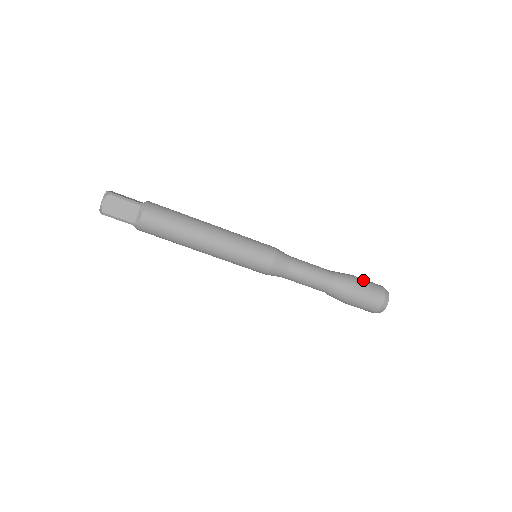
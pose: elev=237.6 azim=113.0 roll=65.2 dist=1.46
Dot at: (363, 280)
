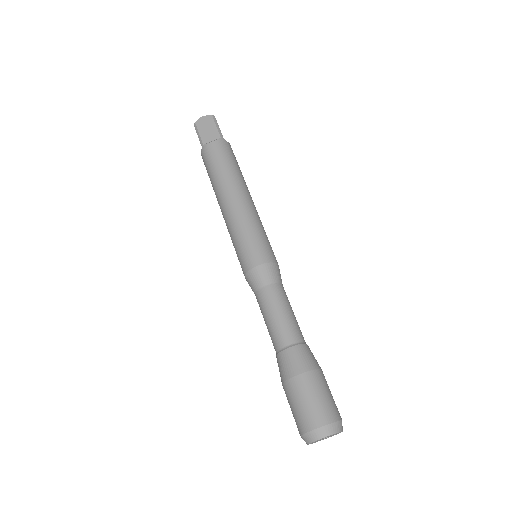
Dot at: (326, 383)
